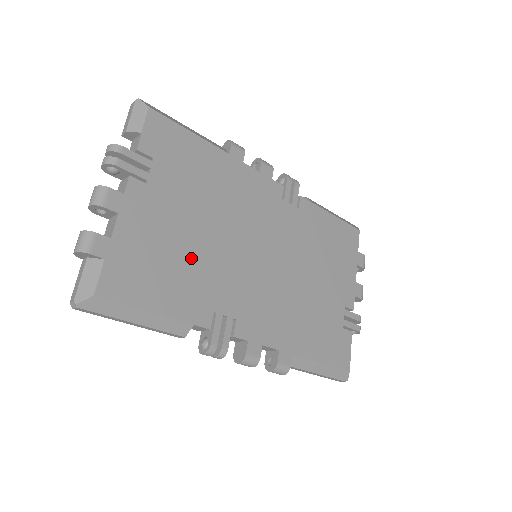
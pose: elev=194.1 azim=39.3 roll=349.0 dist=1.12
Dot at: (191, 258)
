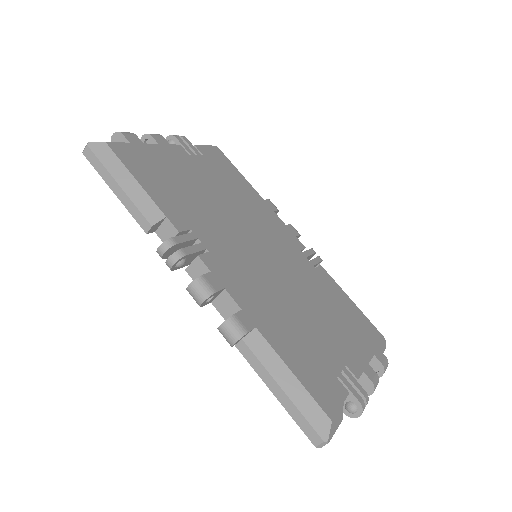
Dot at: (195, 197)
